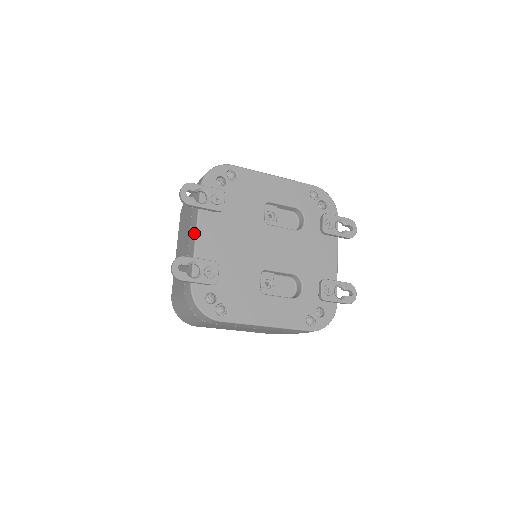
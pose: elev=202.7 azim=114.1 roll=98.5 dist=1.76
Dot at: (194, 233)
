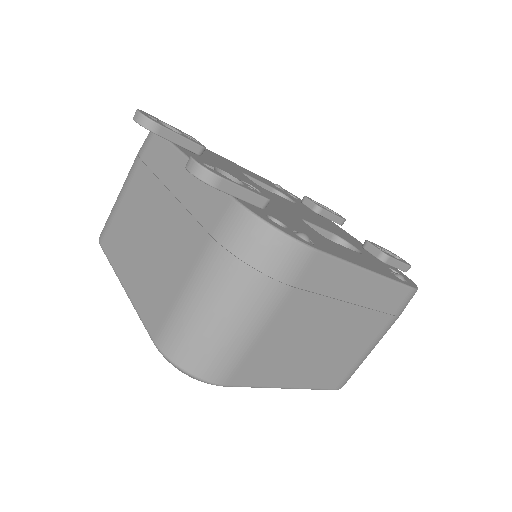
Dot at: (184, 164)
